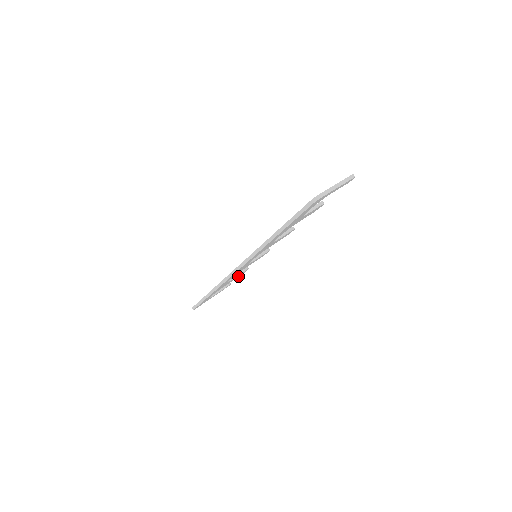
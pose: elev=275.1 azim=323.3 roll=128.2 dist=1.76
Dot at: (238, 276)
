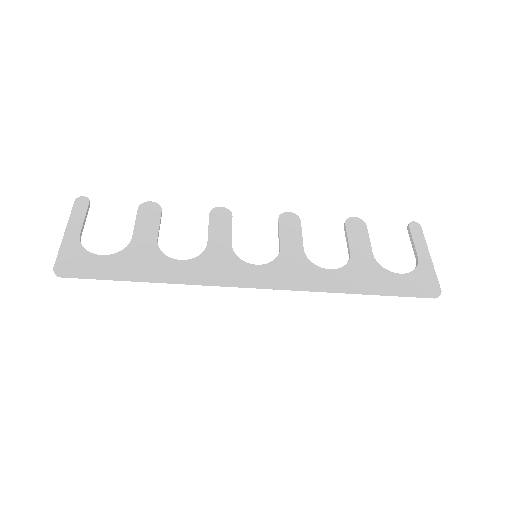
Dot at: (142, 218)
